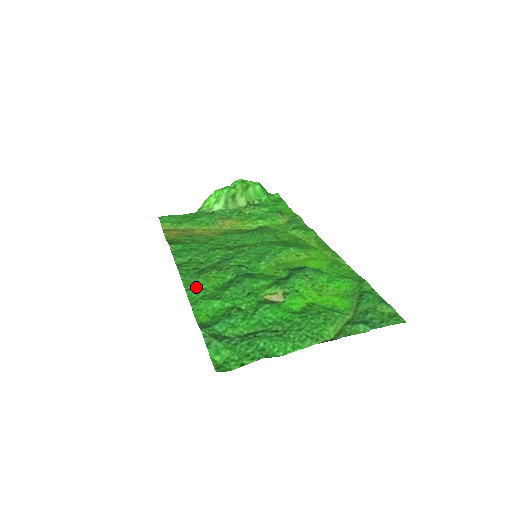
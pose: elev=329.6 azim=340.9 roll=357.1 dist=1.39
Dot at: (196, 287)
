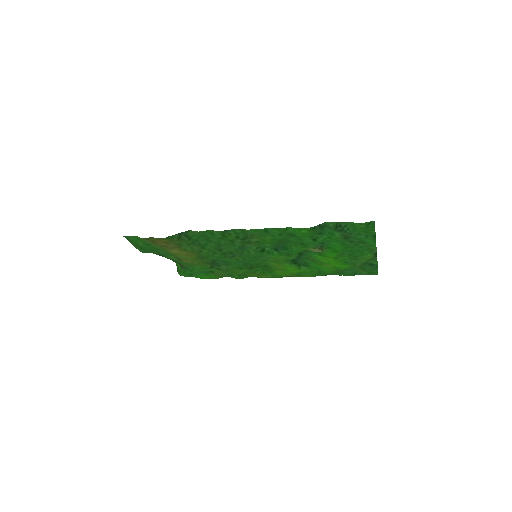
Dot at: (266, 232)
